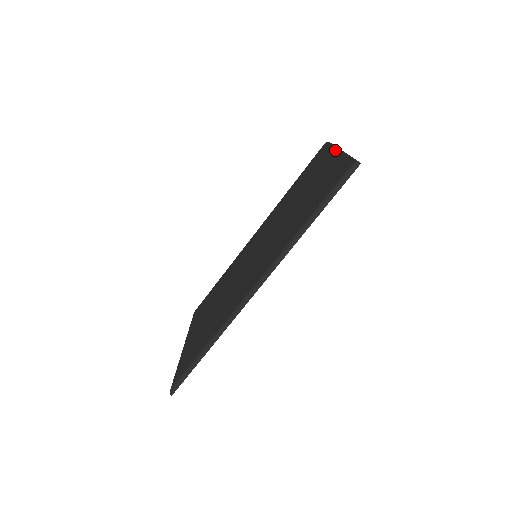
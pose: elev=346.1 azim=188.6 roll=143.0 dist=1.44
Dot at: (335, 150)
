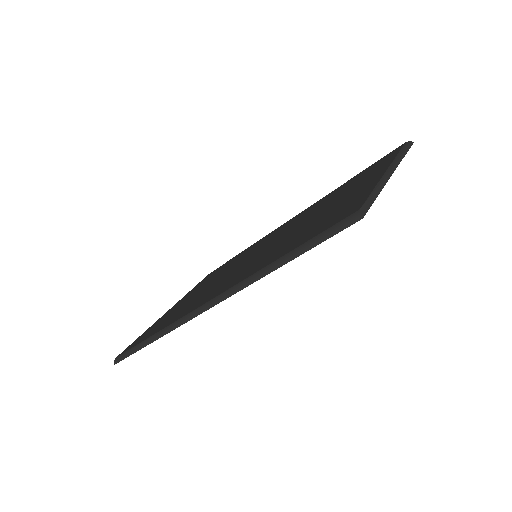
Dot at: (387, 167)
